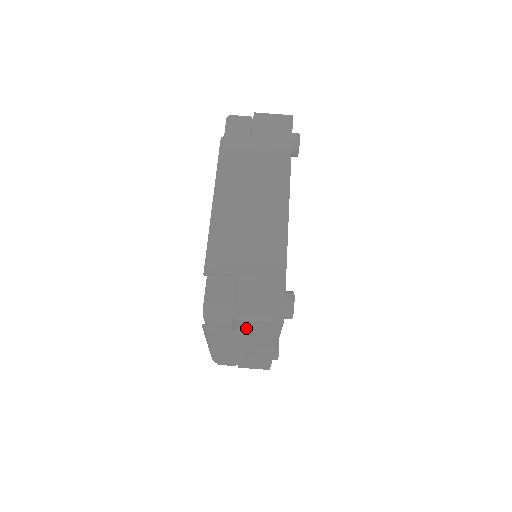
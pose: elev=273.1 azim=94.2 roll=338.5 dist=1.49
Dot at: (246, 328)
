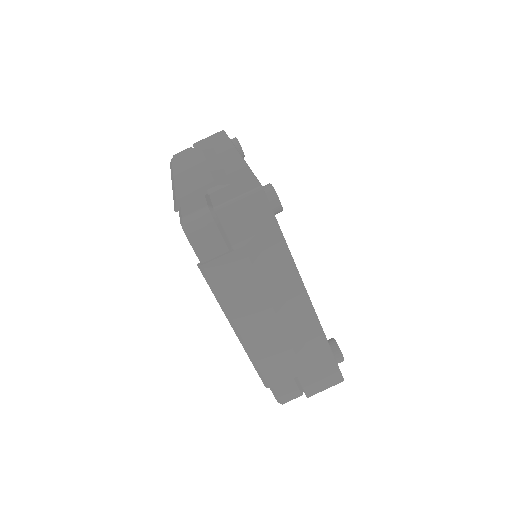
Dot at: (239, 236)
